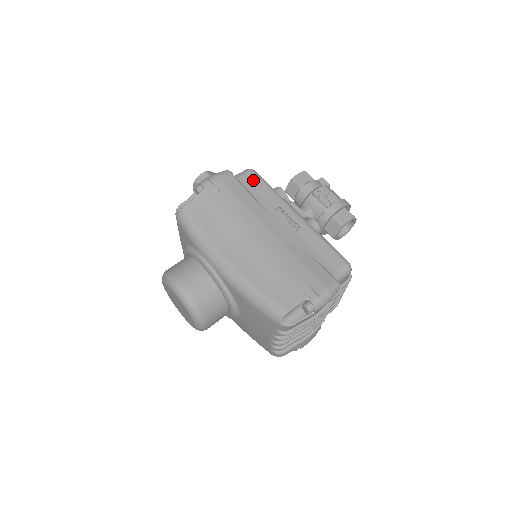
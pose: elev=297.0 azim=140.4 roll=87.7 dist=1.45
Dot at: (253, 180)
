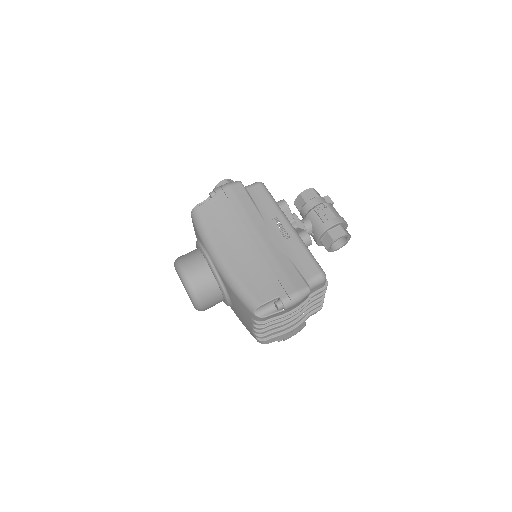
Dot at: (260, 192)
